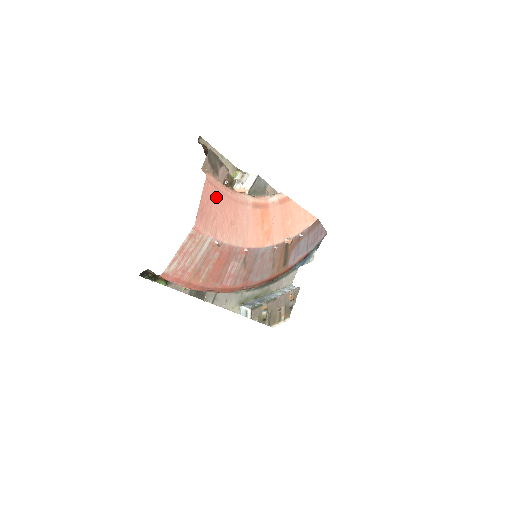
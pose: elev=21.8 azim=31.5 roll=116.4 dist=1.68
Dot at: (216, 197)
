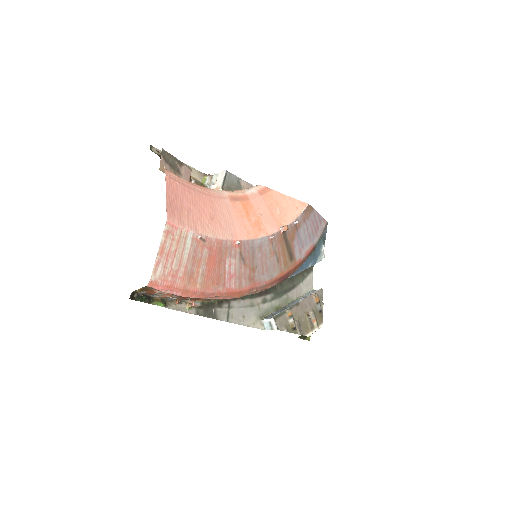
Dot at: (184, 192)
